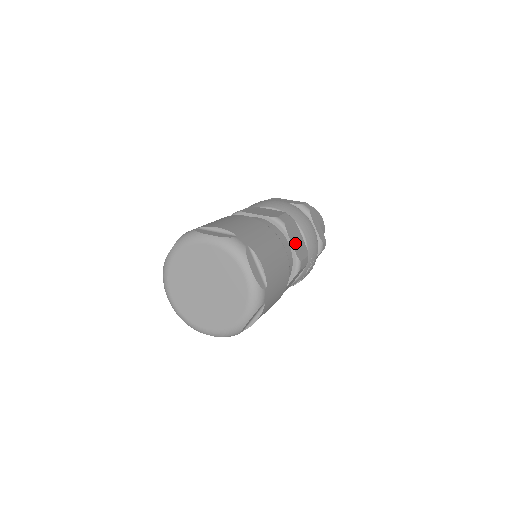
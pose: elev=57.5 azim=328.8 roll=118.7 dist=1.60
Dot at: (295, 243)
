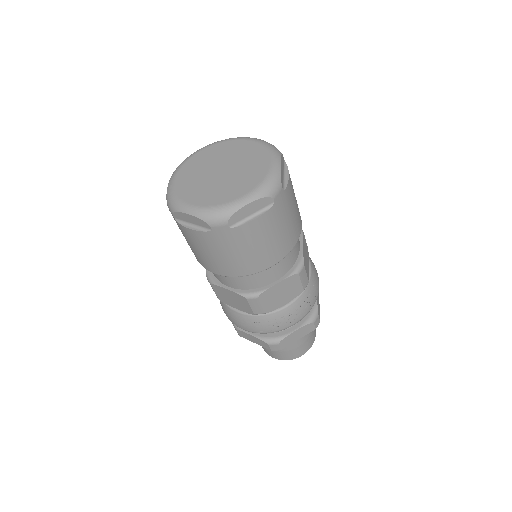
Dot at: (305, 253)
